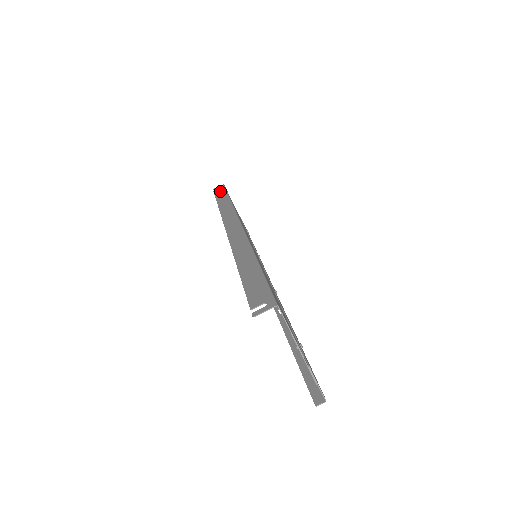
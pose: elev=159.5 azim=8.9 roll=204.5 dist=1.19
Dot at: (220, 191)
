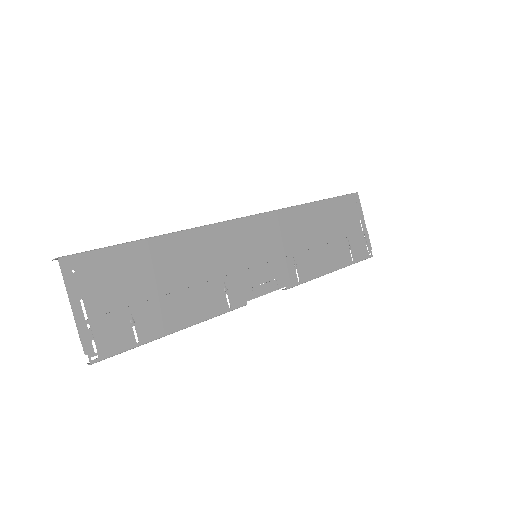
Dot at: occluded
